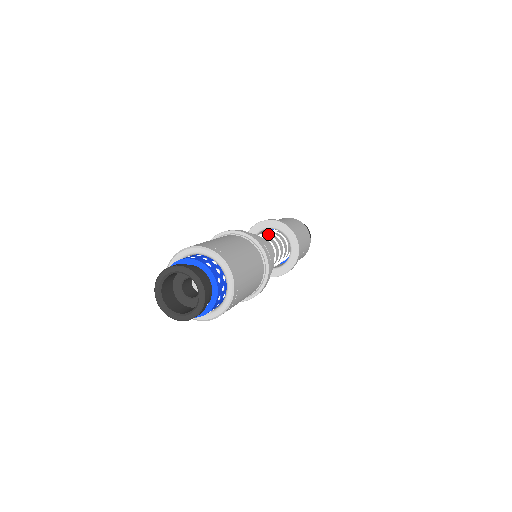
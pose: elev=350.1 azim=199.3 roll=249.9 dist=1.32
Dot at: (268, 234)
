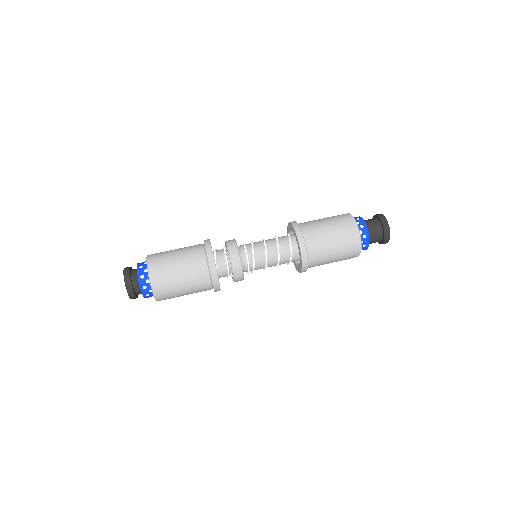
Dot at: (291, 245)
